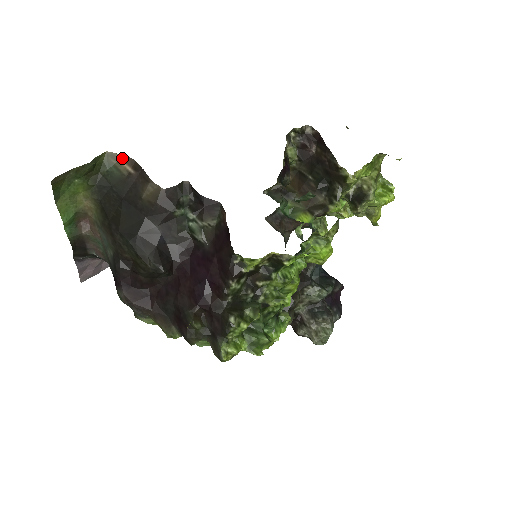
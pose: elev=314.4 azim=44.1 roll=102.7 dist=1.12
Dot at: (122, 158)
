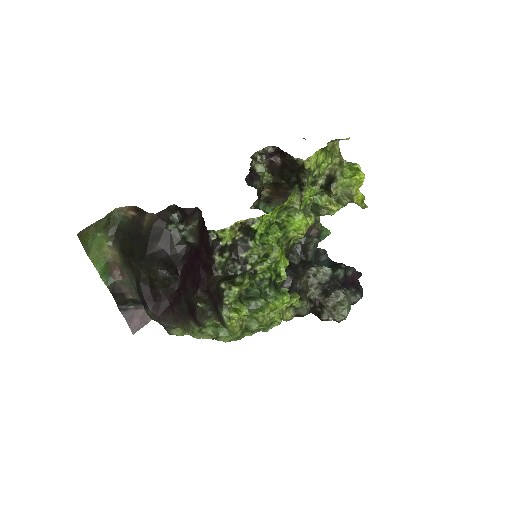
Dot at: (127, 209)
